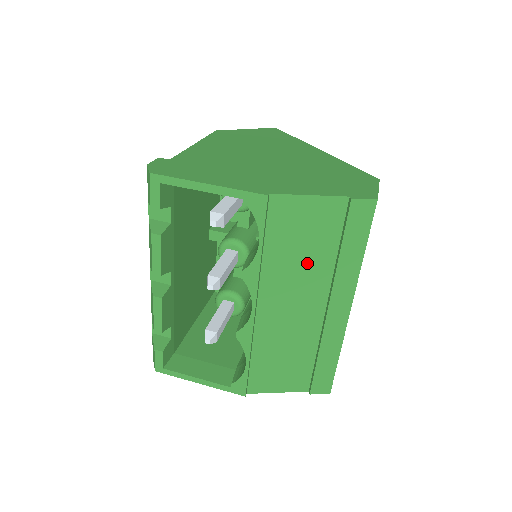
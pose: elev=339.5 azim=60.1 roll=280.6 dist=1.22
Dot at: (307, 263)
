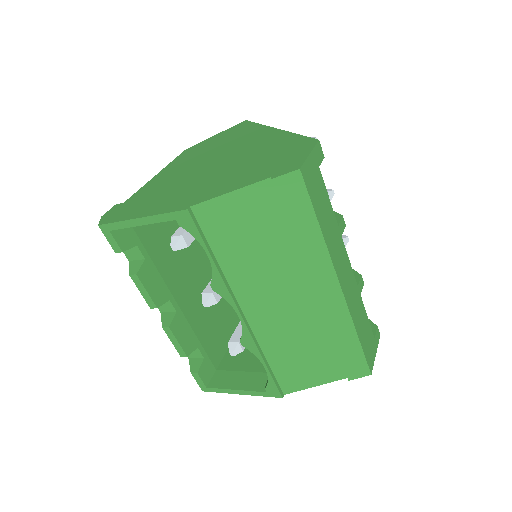
Dot at: (267, 256)
